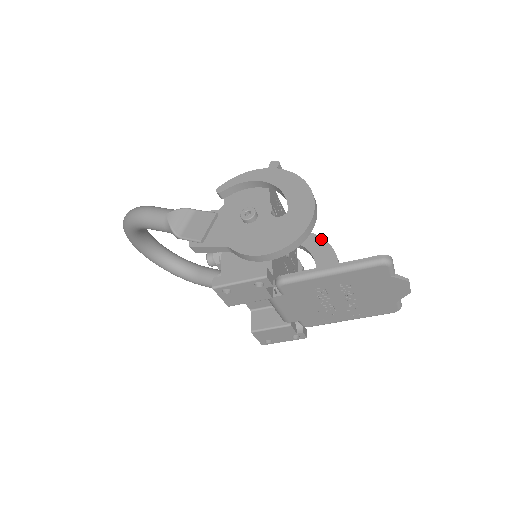
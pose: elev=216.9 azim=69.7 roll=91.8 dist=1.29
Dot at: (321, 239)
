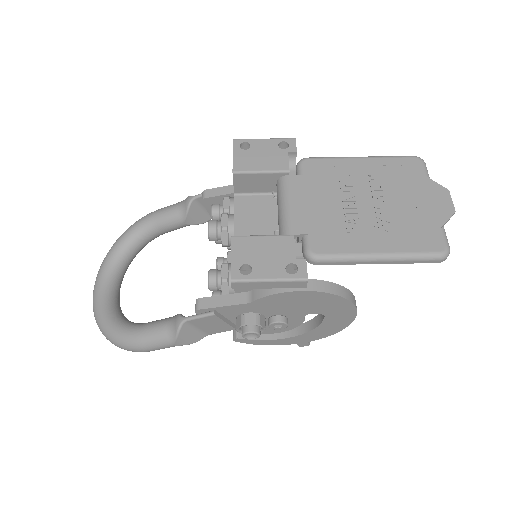
Dot at: occluded
